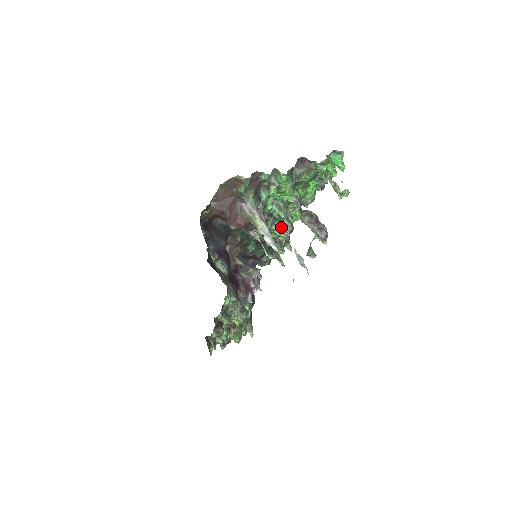
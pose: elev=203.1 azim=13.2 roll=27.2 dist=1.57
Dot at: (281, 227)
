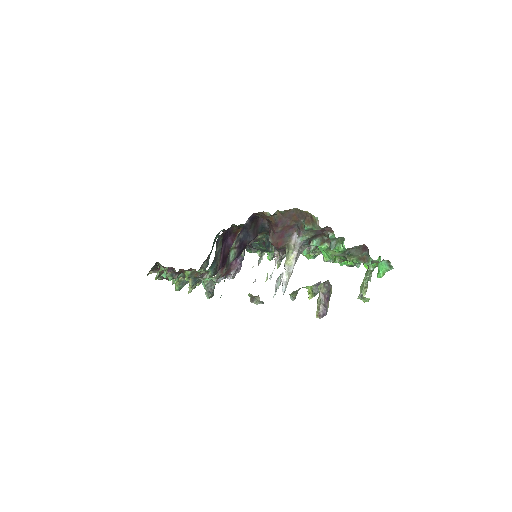
Dot at: occluded
